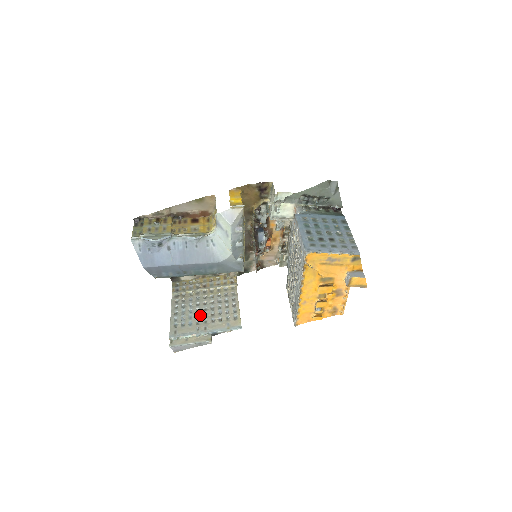
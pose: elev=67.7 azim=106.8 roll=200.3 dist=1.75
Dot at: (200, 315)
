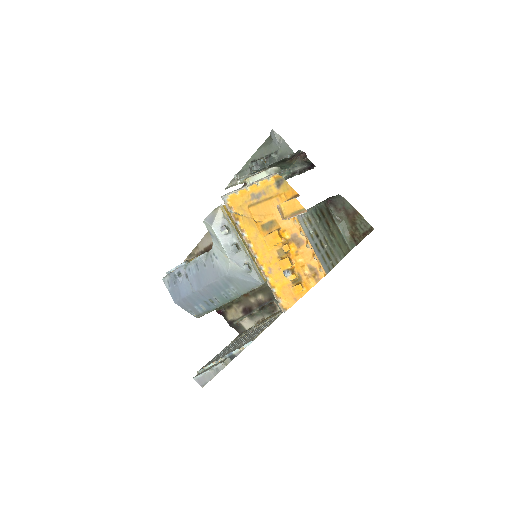
Dot at: (233, 346)
